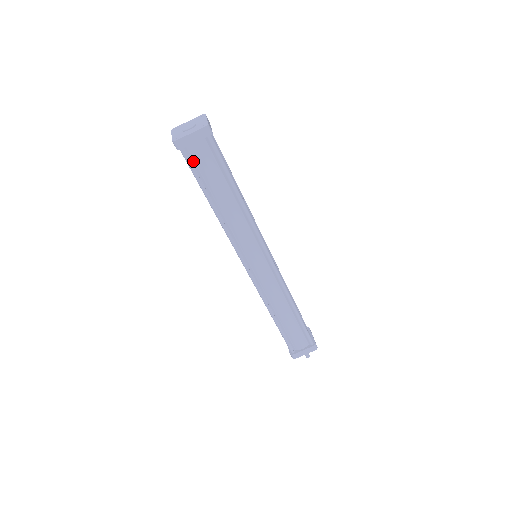
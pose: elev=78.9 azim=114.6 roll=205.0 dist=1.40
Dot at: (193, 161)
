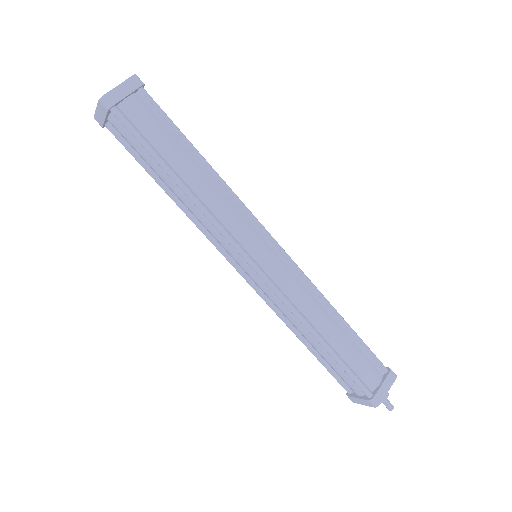
Dot at: (132, 124)
